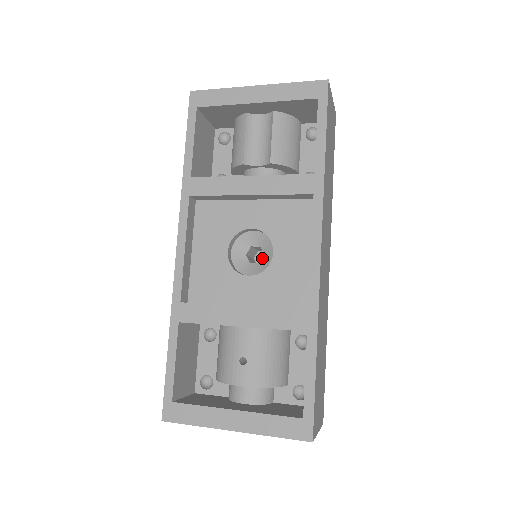
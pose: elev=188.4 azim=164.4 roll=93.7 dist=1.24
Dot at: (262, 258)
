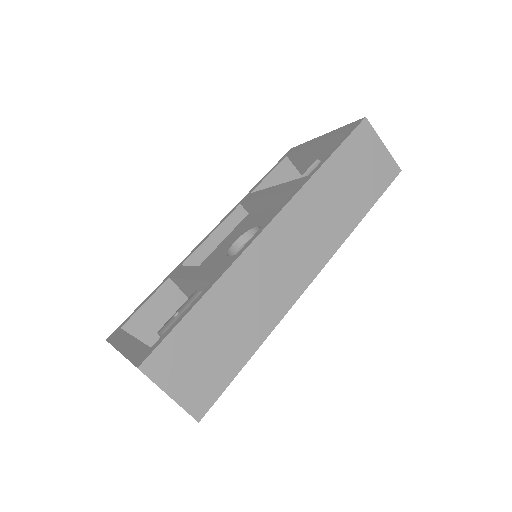
Dot at: occluded
